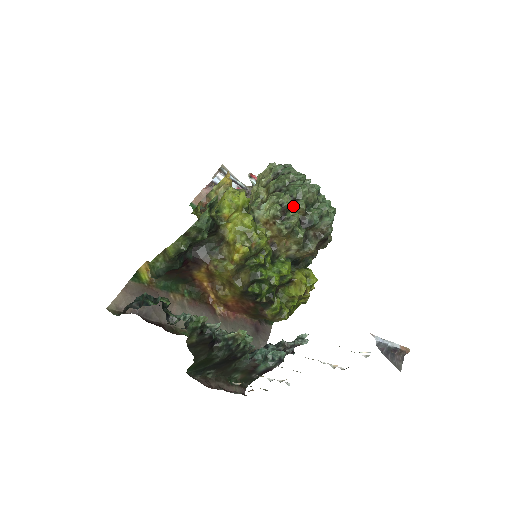
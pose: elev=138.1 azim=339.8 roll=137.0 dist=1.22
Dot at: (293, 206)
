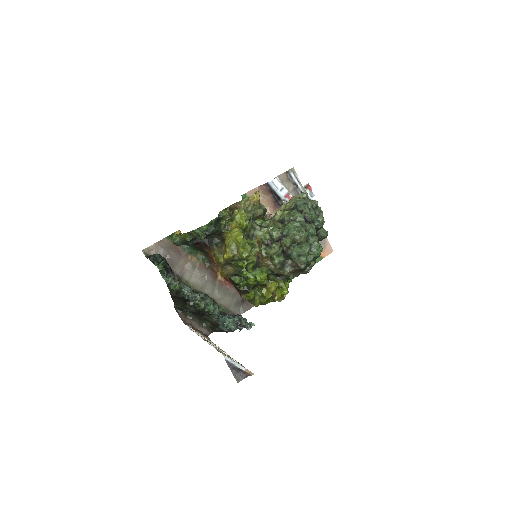
Dot at: (280, 240)
